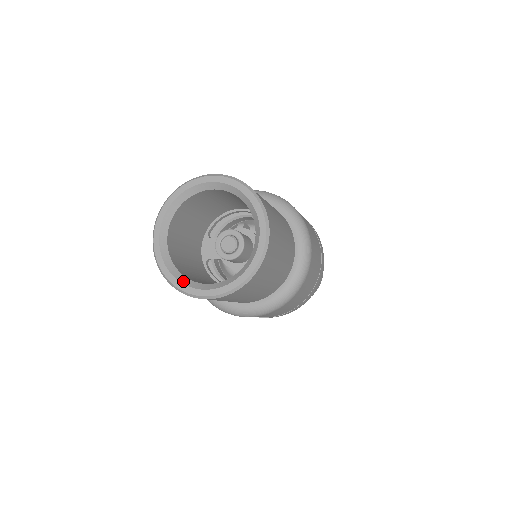
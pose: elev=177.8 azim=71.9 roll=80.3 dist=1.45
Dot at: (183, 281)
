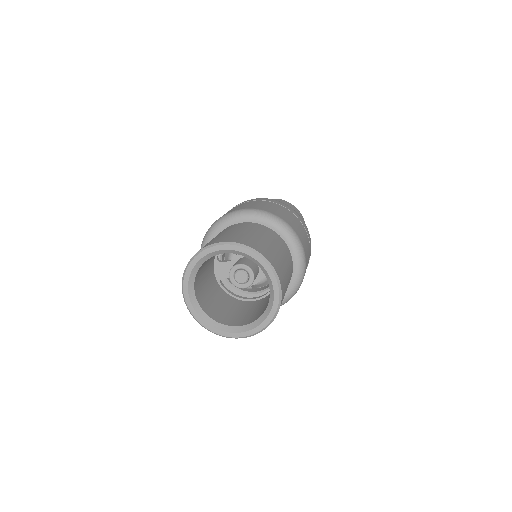
Dot at: (217, 327)
